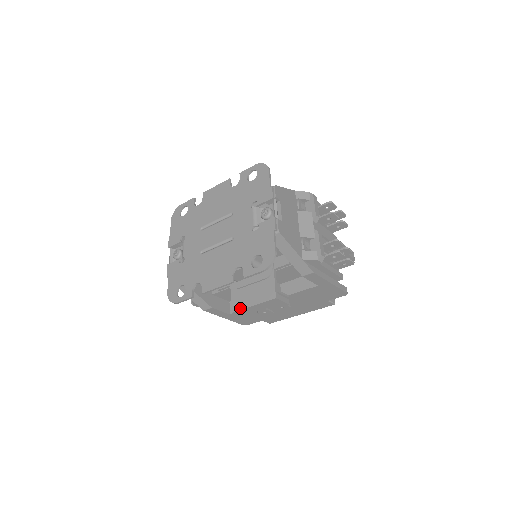
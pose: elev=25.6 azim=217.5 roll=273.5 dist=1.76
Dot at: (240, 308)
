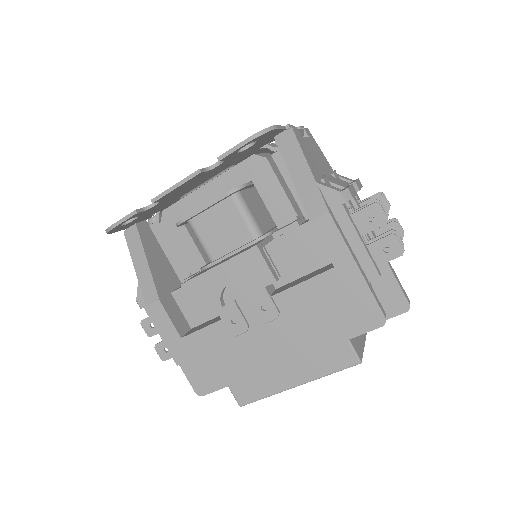
Dot at: (197, 275)
